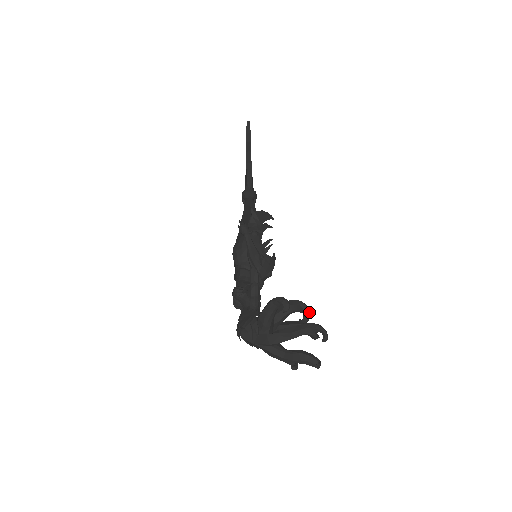
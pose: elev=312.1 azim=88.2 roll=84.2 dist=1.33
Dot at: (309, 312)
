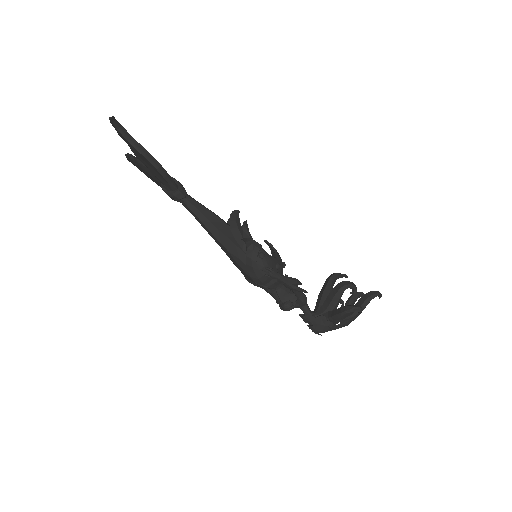
Dot at: (355, 285)
